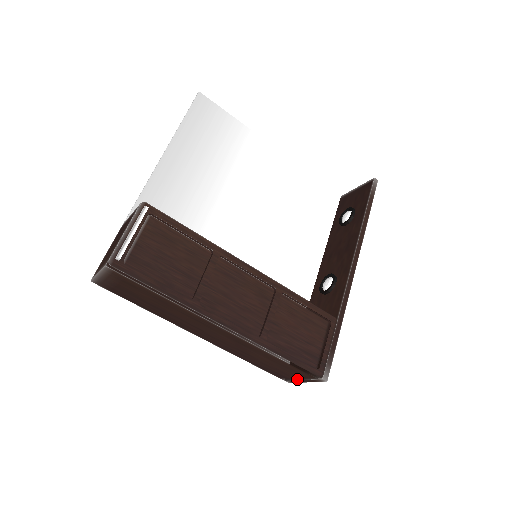
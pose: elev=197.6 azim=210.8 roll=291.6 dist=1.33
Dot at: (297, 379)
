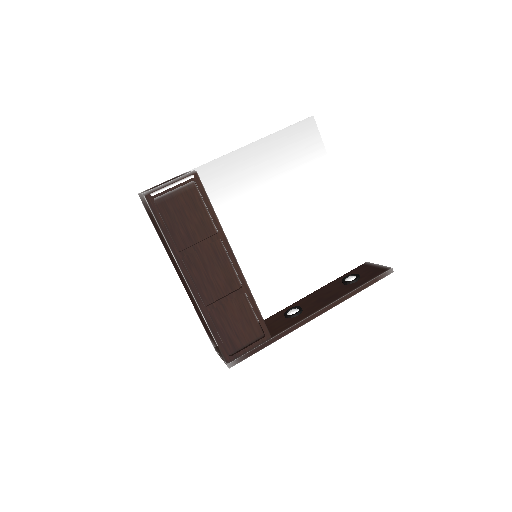
Dot at: (218, 352)
